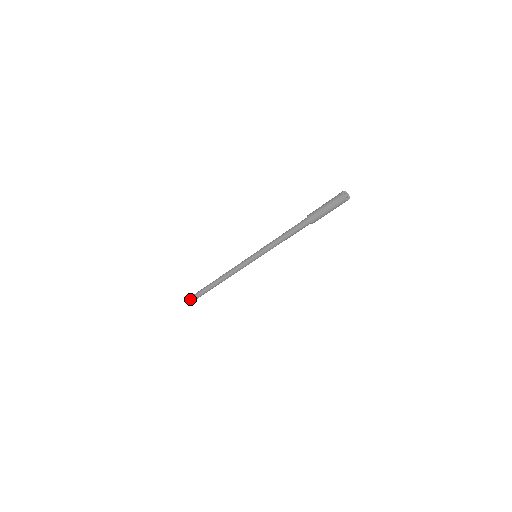
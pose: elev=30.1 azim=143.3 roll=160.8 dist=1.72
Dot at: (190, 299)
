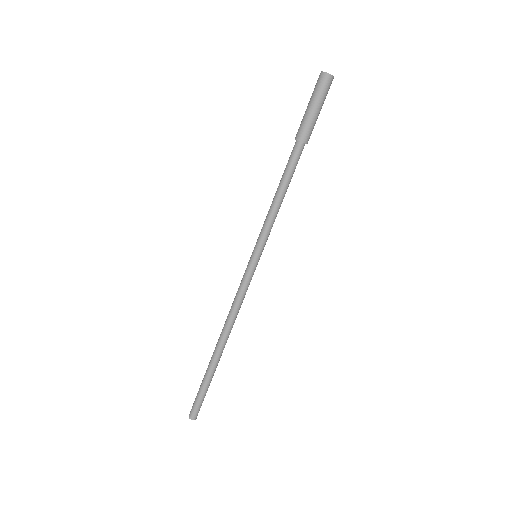
Dot at: (192, 406)
